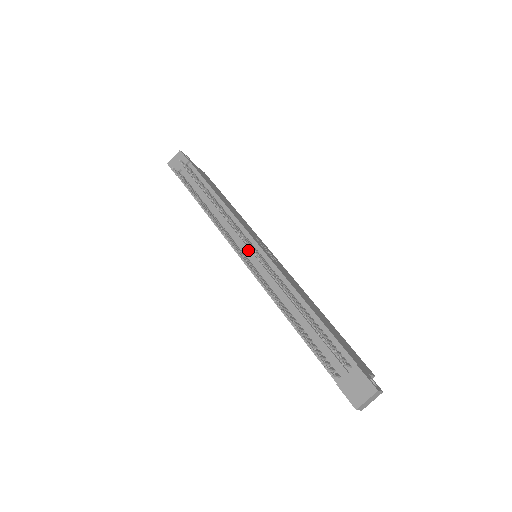
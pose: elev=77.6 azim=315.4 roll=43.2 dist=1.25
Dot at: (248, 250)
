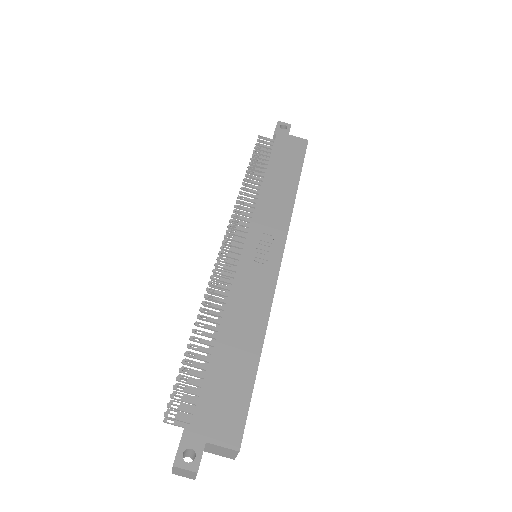
Dot at: occluded
